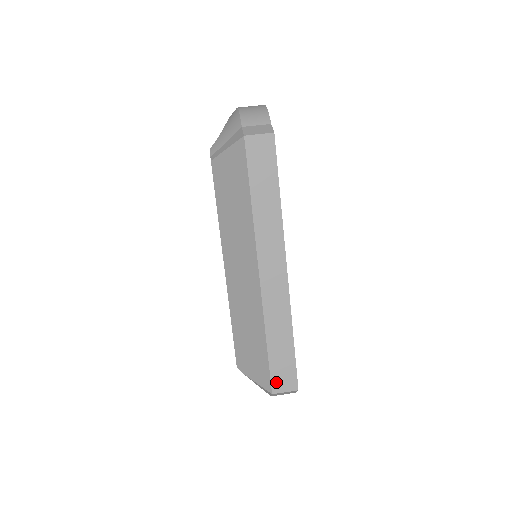
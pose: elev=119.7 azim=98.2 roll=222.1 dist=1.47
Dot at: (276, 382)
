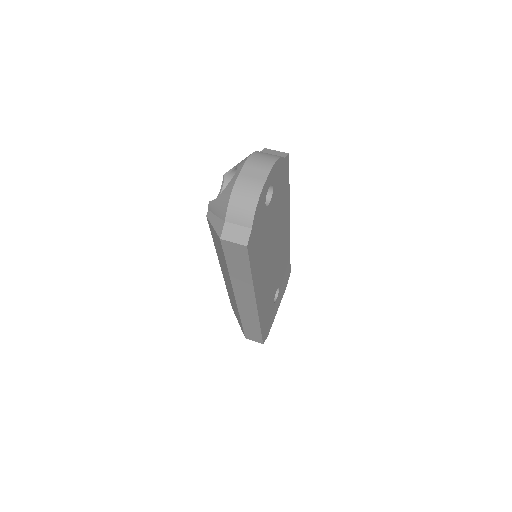
Dot at: (248, 336)
